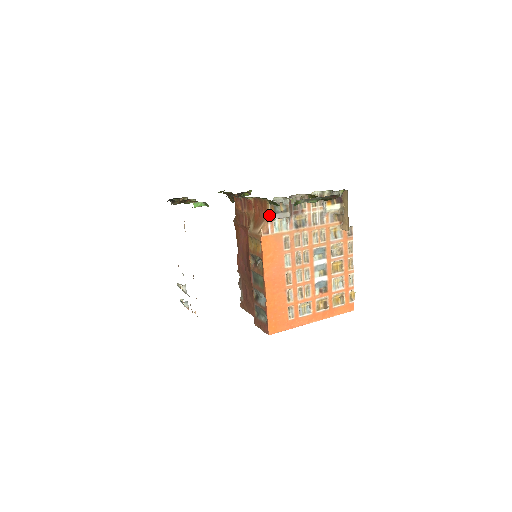
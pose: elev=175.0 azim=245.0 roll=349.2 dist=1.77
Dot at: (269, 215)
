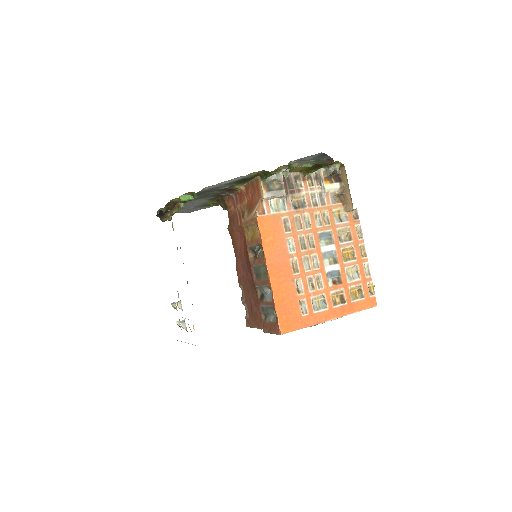
Dot at: (263, 192)
